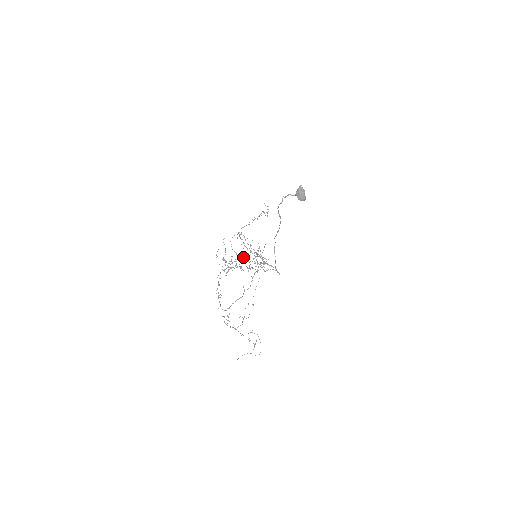
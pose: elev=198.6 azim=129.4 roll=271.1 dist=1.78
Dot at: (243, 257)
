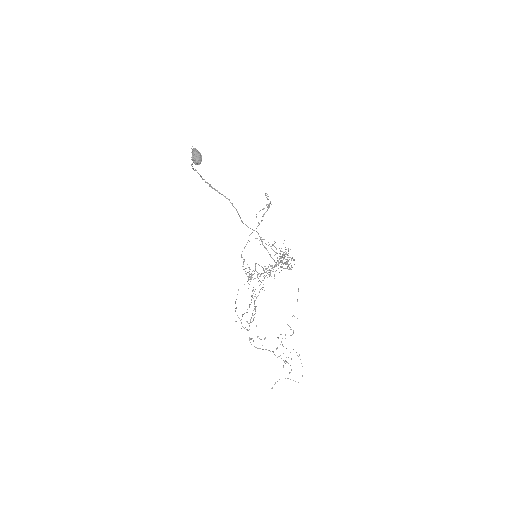
Dot at: occluded
